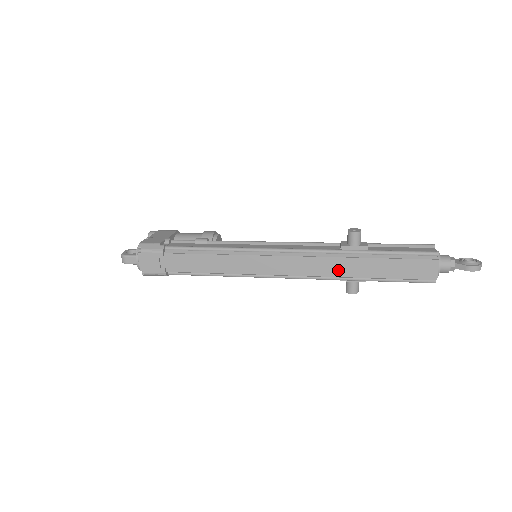
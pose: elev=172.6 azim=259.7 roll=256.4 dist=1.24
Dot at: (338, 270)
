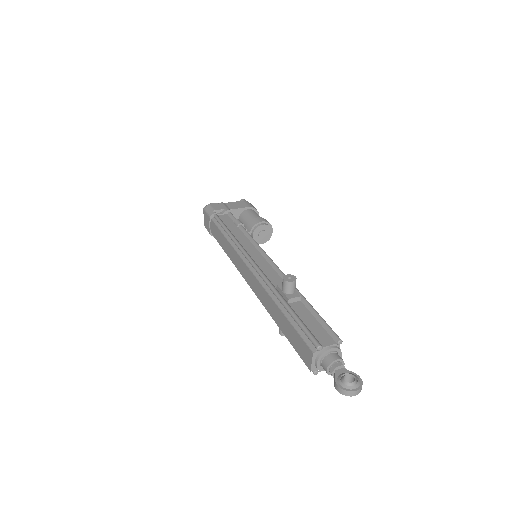
Dot at: (266, 303)
